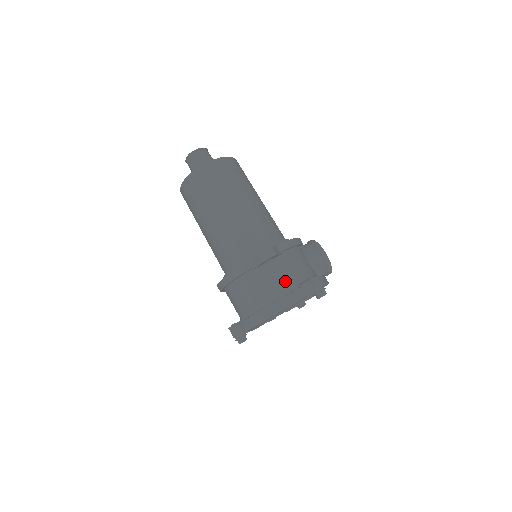
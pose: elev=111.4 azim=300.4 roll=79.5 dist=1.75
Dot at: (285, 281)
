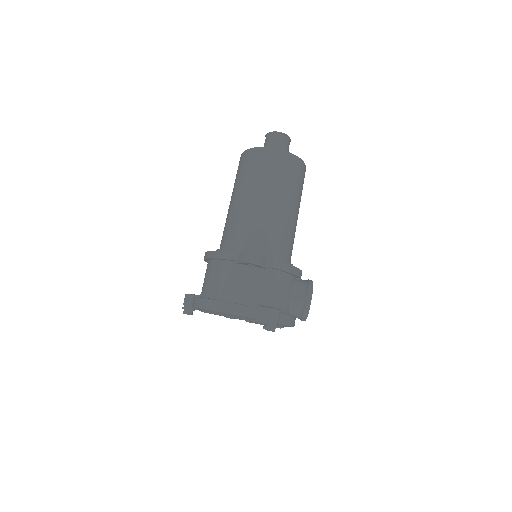
Dot at: (251, 293)
